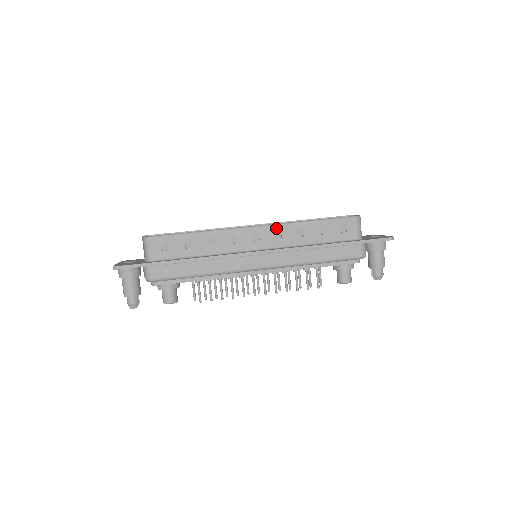
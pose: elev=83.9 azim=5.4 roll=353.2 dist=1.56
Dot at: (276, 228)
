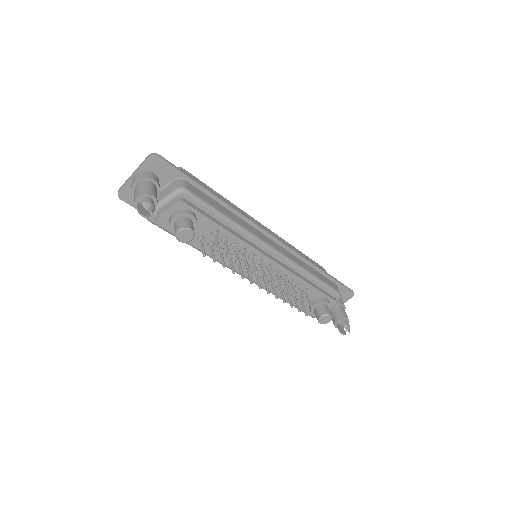
Dot at: (277, 236)
